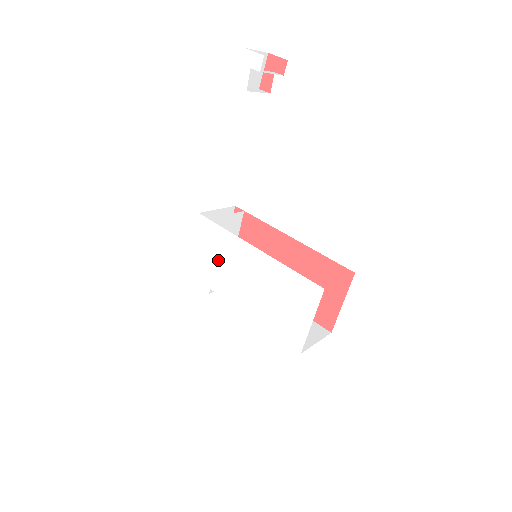
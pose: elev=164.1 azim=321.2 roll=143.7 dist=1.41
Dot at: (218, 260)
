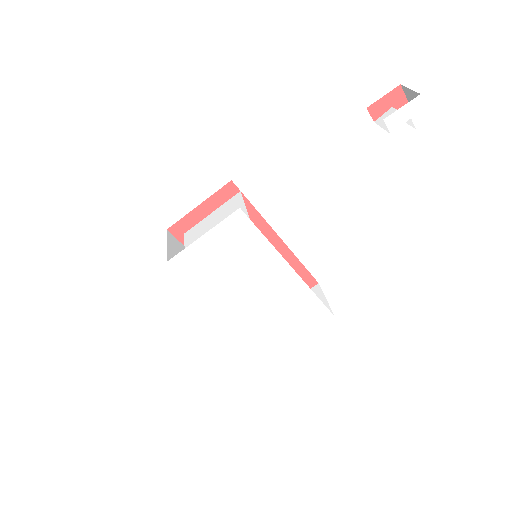
Dot at: (234, 262)
